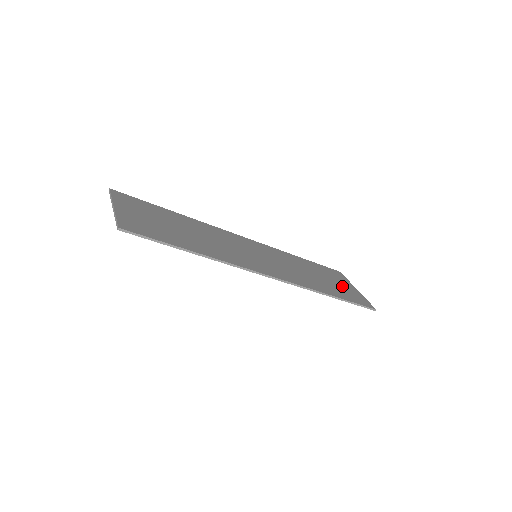
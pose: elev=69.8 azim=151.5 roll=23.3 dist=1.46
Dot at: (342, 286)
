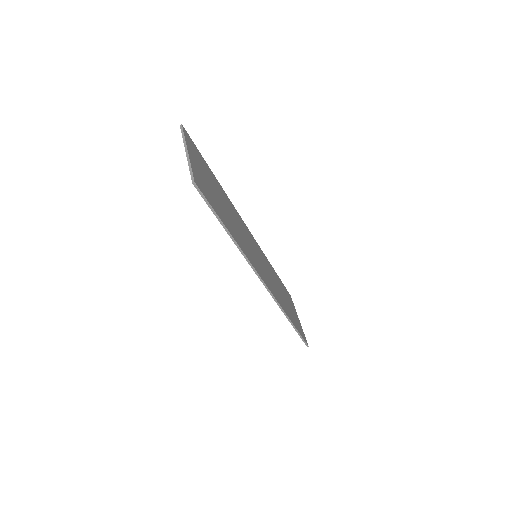
Dot at: occluded
